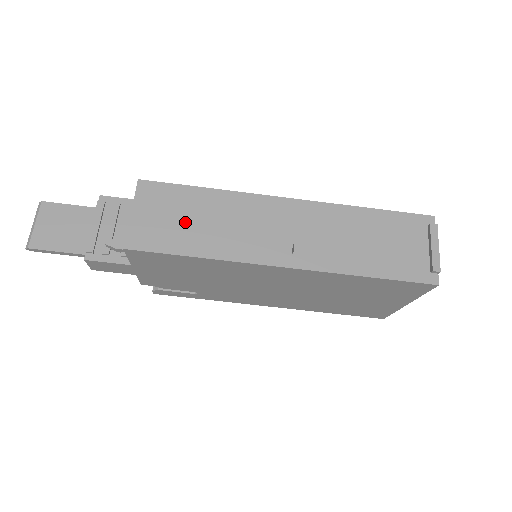
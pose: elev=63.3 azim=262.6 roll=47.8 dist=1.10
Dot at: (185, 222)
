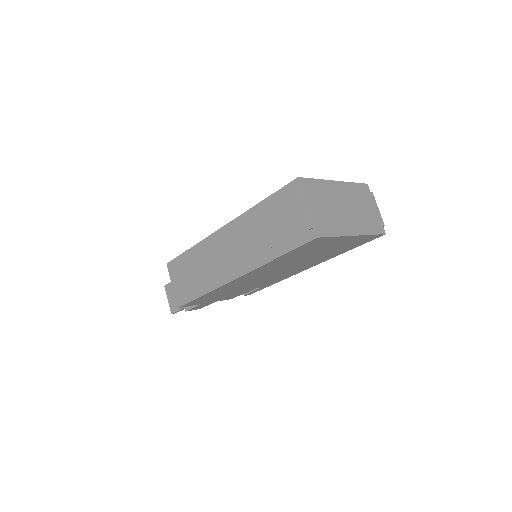
Dot at: (190, 277)
